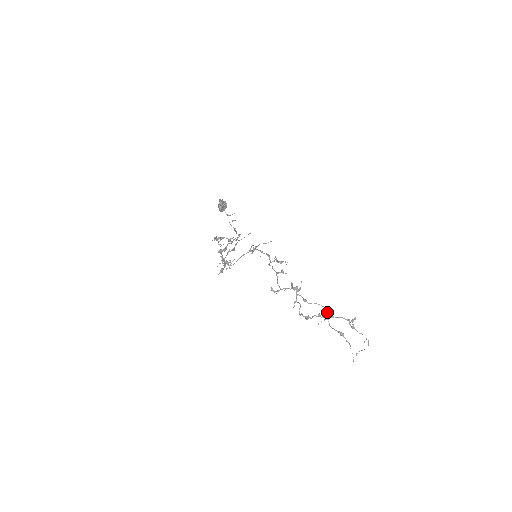
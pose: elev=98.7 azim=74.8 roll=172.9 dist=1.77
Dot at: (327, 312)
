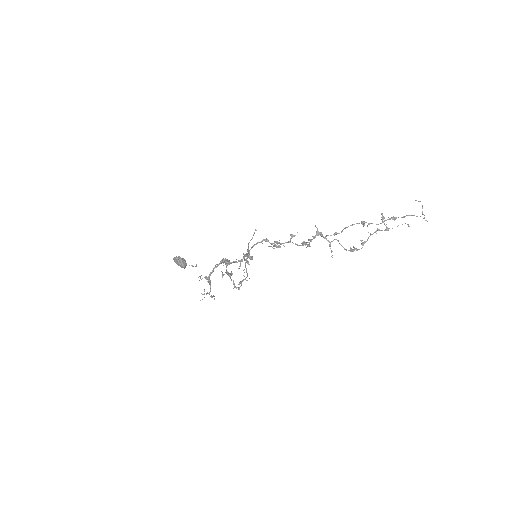
Dot at: (362, 222)
